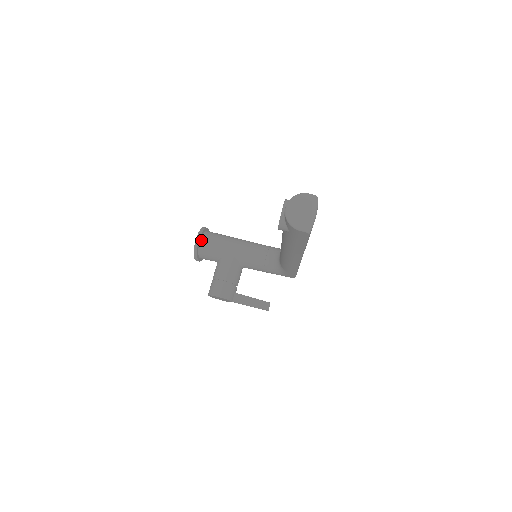
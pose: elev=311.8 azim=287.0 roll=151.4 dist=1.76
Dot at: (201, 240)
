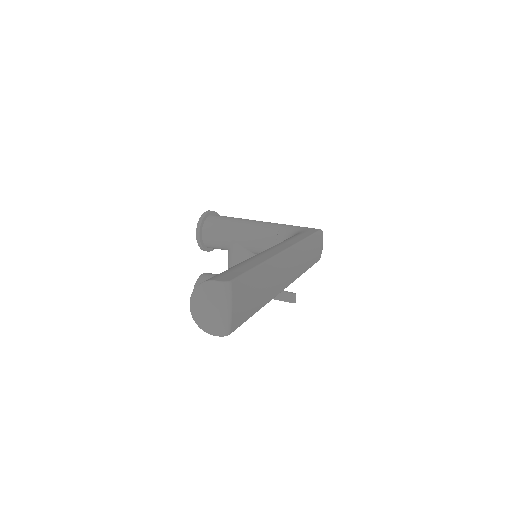
Dot at: (202, 233)
